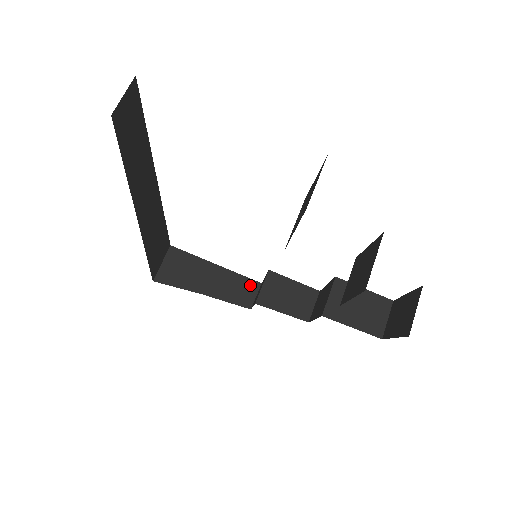
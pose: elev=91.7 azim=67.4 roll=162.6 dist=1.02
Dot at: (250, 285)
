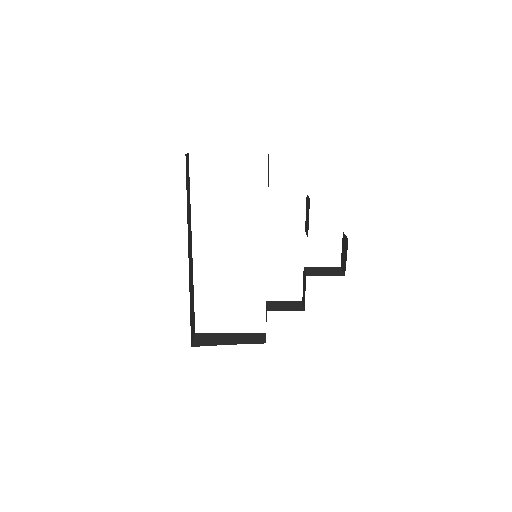
Dot at: (258, 335)
